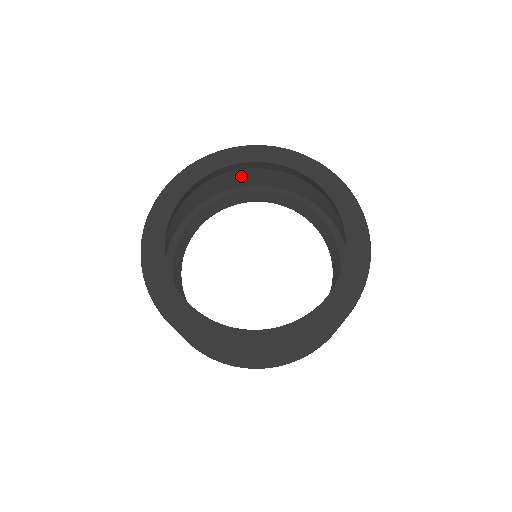
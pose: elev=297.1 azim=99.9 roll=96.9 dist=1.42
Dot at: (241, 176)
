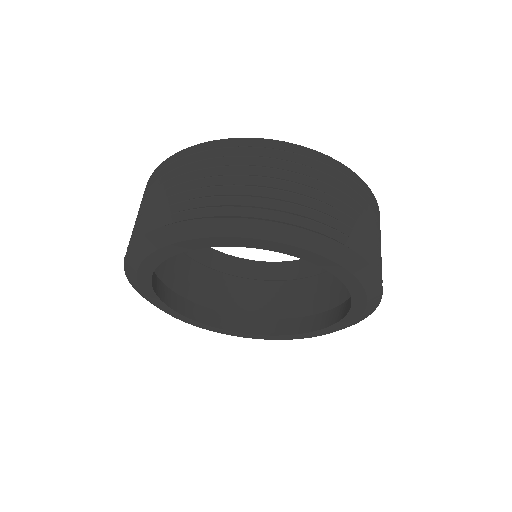
Dot at: (238, 312)
